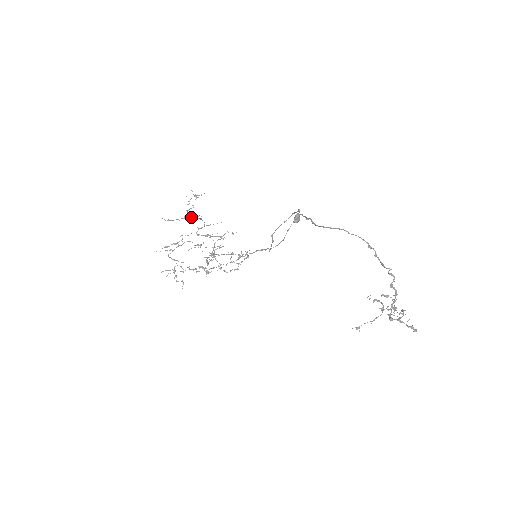
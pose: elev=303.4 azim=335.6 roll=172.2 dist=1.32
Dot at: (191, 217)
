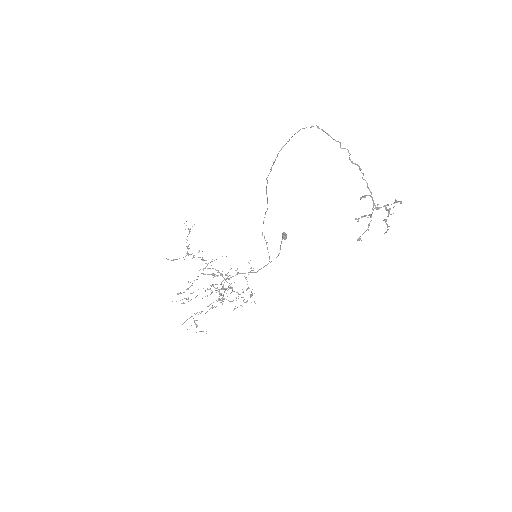
Dot at: (193, 255)
